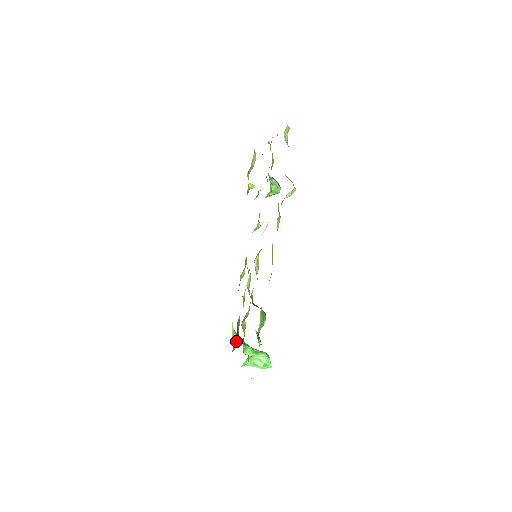
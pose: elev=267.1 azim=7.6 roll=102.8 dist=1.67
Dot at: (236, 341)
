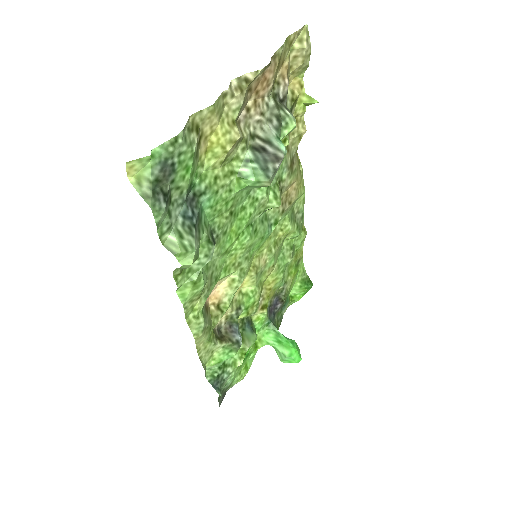
Dot at: (302, 292)
